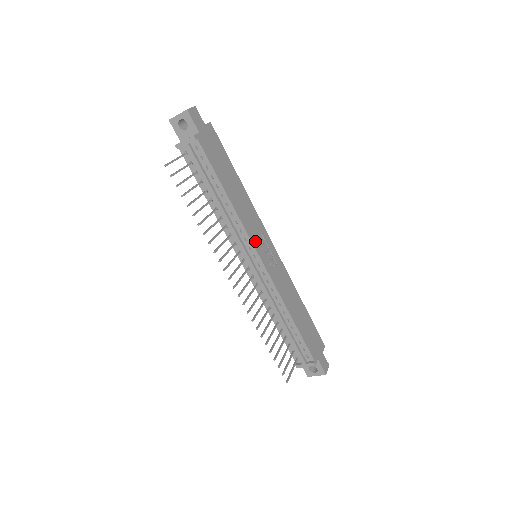
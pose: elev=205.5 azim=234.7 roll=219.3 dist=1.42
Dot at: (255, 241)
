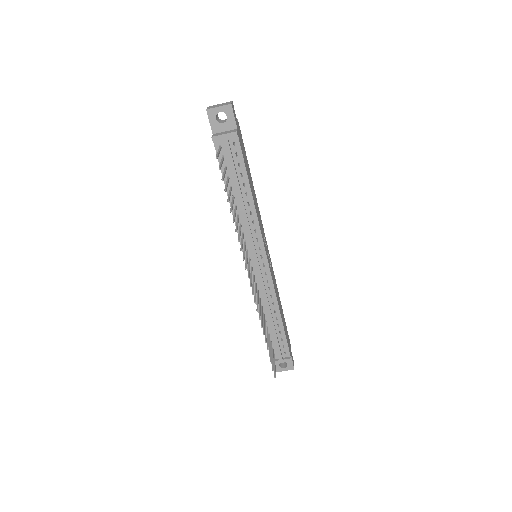
Dot at: (264, 242)
